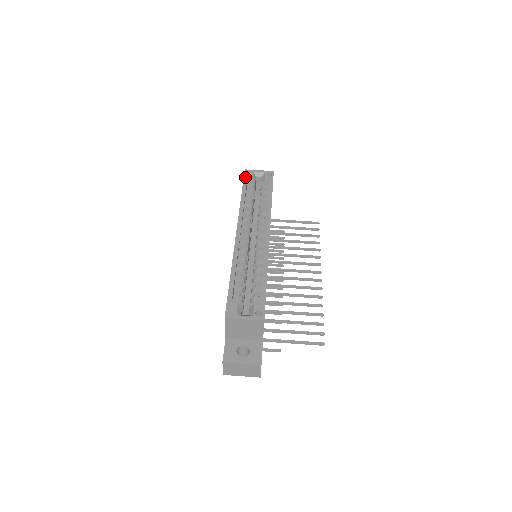
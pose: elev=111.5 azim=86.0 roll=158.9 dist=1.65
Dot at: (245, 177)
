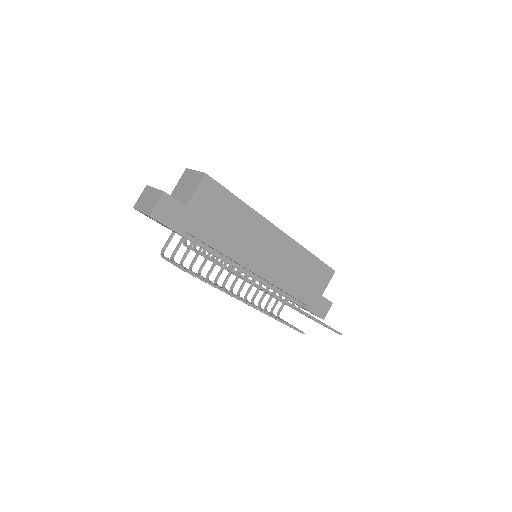
Dot at: occluded
